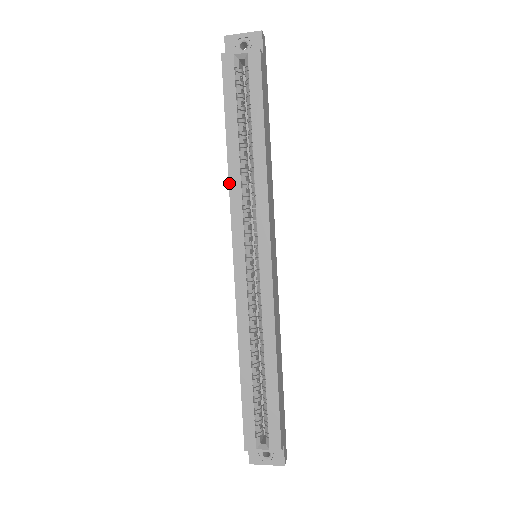
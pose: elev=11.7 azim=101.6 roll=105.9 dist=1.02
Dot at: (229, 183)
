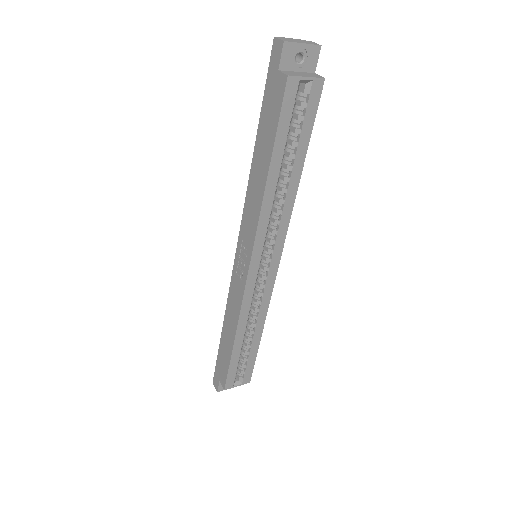
Dot at: (262, 208)
